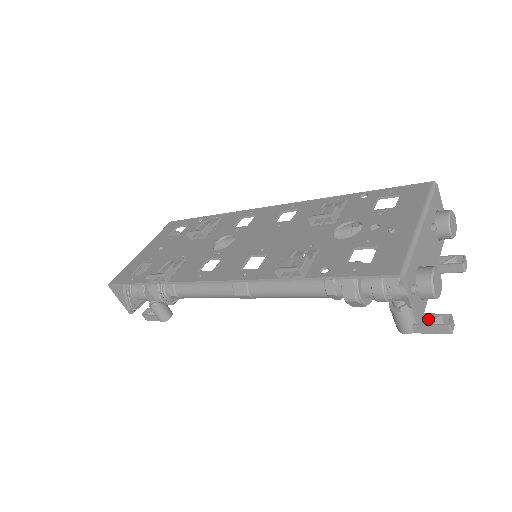
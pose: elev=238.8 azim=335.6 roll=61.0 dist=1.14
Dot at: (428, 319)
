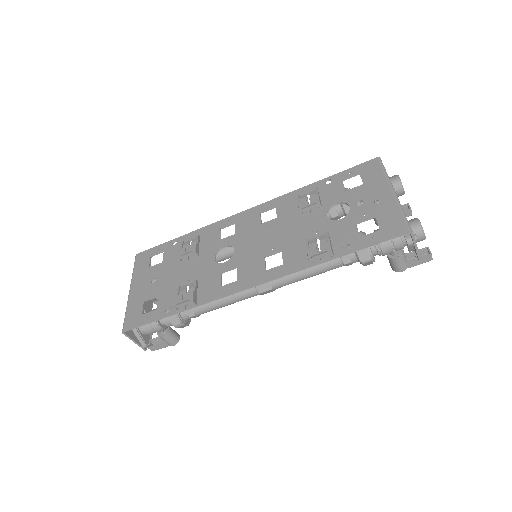
Dot at: (412, 256)
